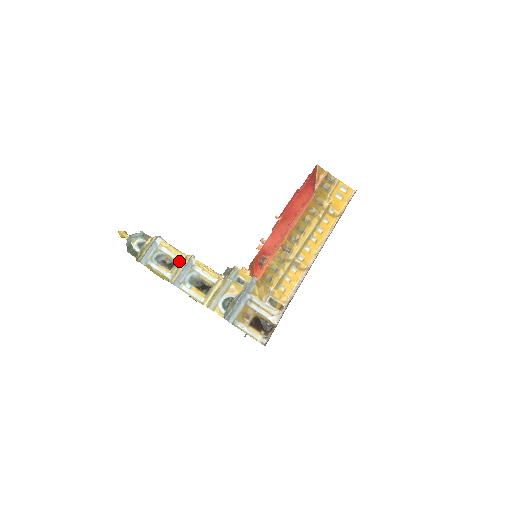
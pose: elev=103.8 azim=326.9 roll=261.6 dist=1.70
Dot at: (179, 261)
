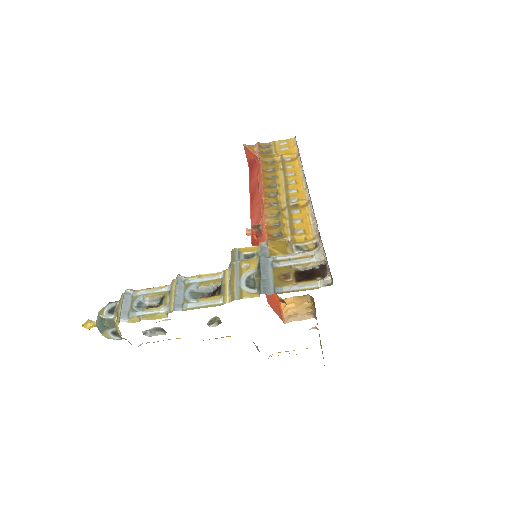
Dot at: (166, 290)
